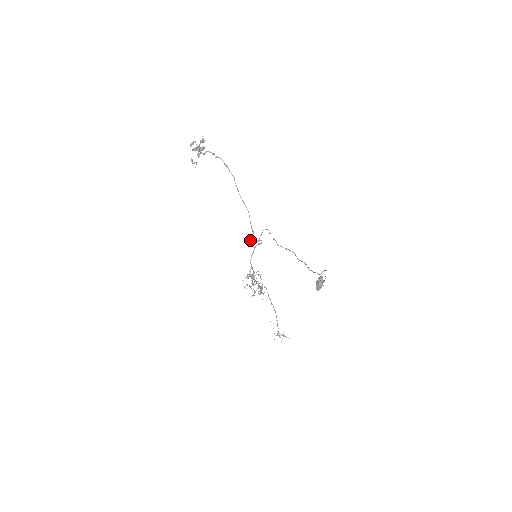
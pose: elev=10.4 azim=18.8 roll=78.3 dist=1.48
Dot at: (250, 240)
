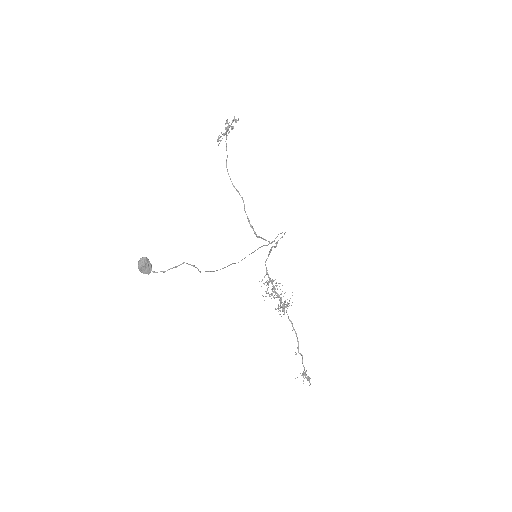
Dot at: (263, 238)
